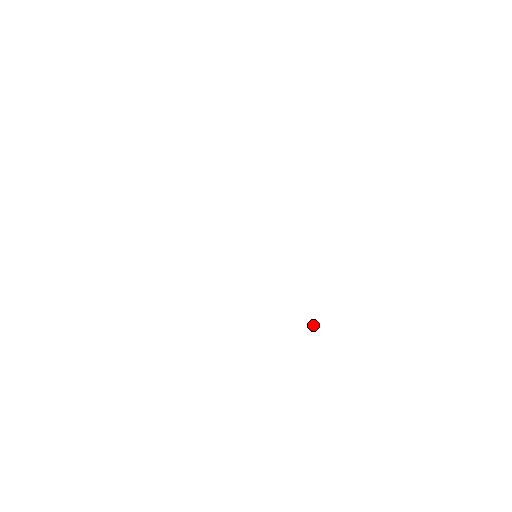
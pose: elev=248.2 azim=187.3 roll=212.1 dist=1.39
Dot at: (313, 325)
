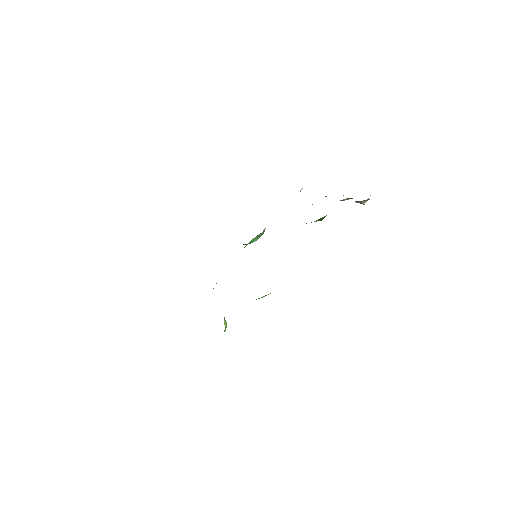
Dot at: (225, 321)
